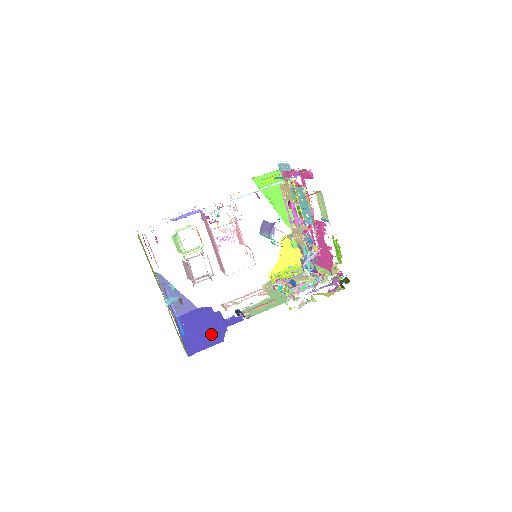
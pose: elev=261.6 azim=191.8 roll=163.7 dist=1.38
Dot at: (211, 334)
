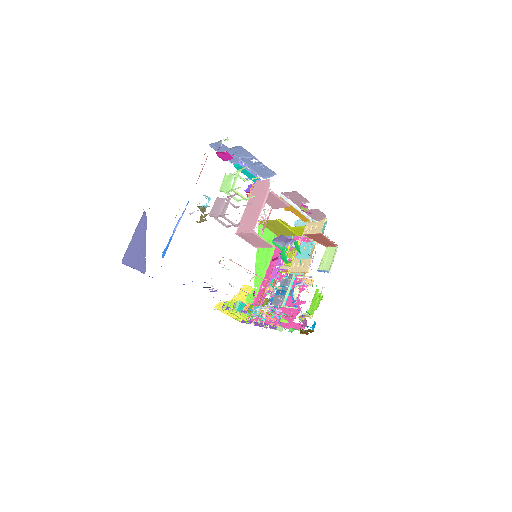
Dot at: occluded
